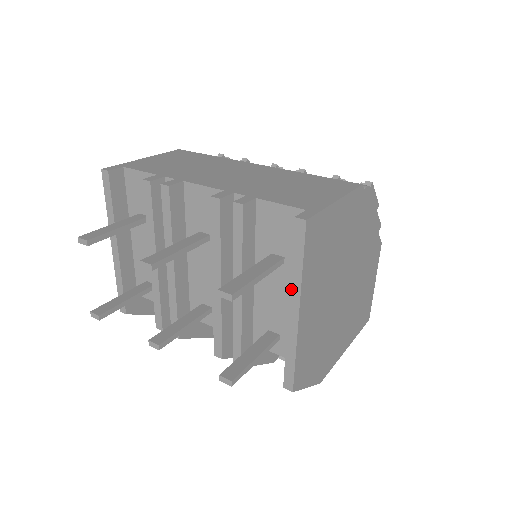
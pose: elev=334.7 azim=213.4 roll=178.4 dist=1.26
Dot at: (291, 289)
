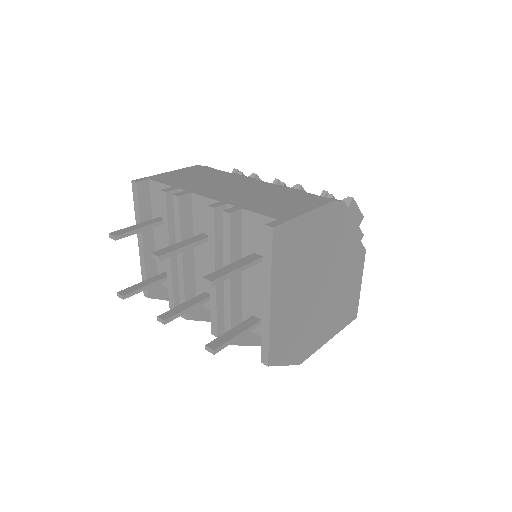
Dot at: (264, 281)
